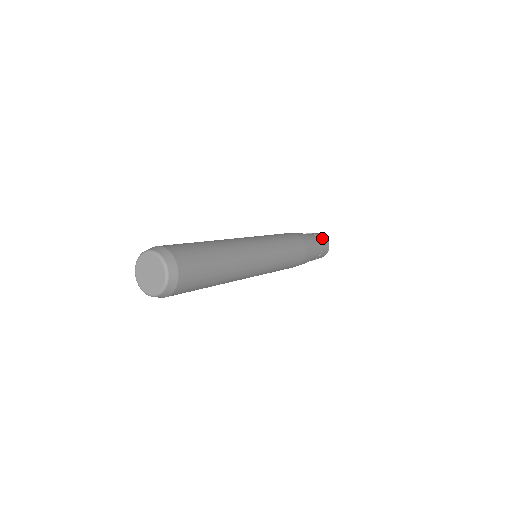
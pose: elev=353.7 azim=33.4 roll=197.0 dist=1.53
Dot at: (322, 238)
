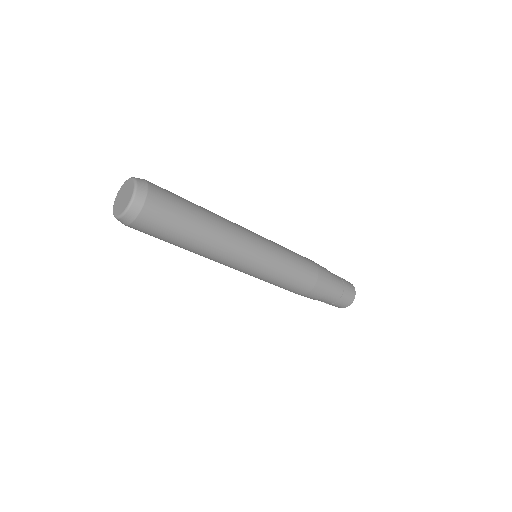
Dot at: (344, 279)
